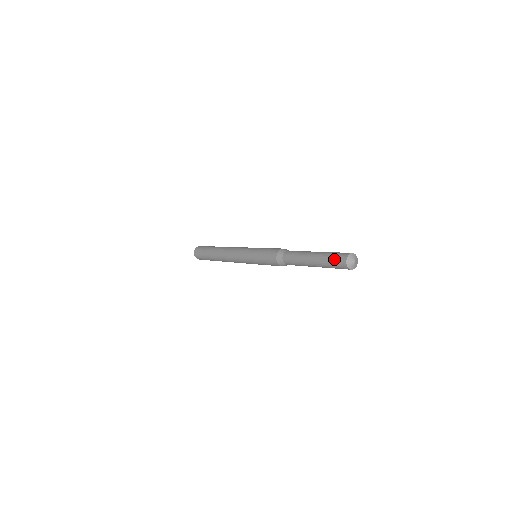
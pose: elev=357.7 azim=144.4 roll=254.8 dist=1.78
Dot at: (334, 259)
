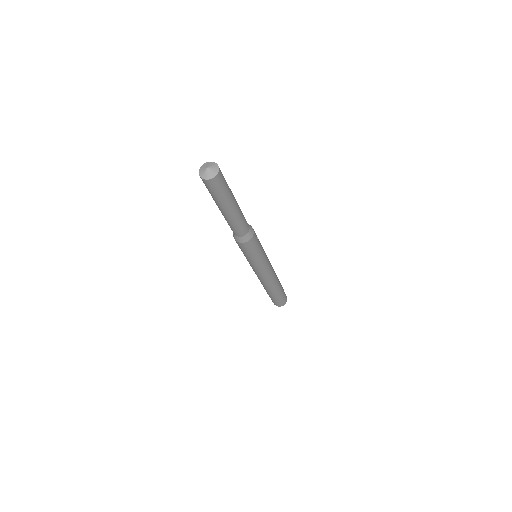
Dot at: occluded
